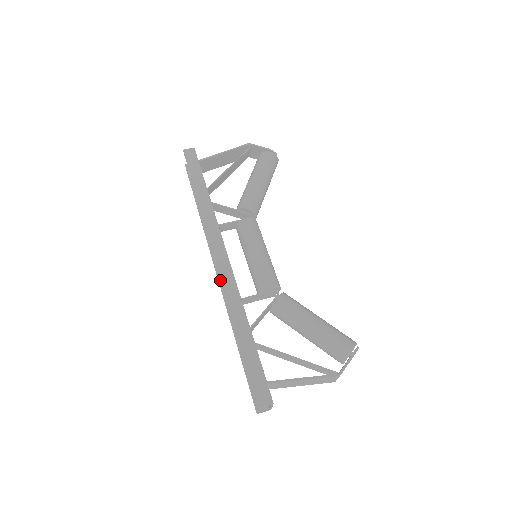
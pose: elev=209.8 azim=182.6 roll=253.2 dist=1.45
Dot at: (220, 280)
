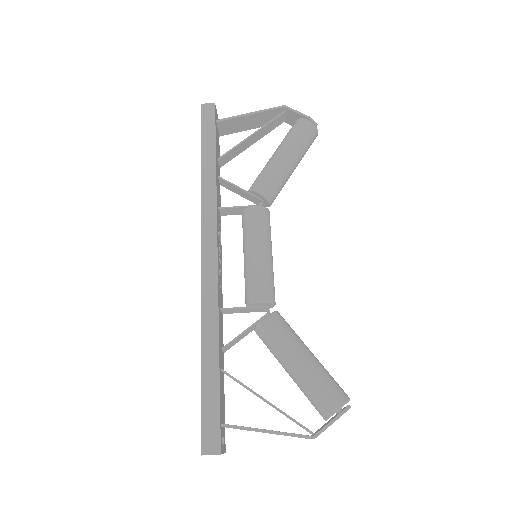
Dot at: occluded
